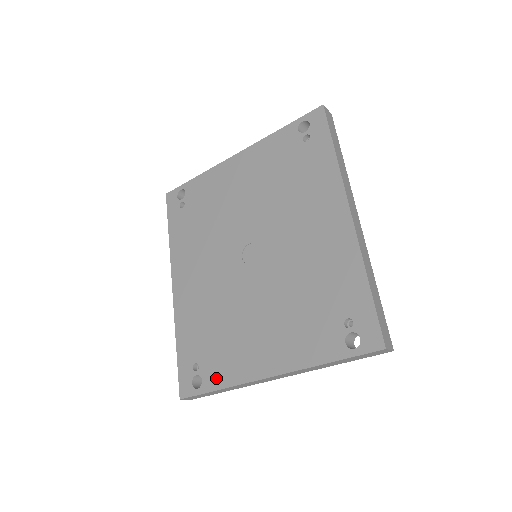
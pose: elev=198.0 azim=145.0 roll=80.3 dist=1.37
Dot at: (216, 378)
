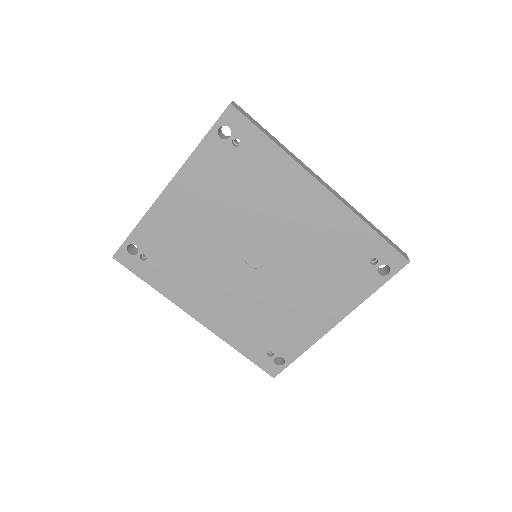
Dot at: (294, 350)
